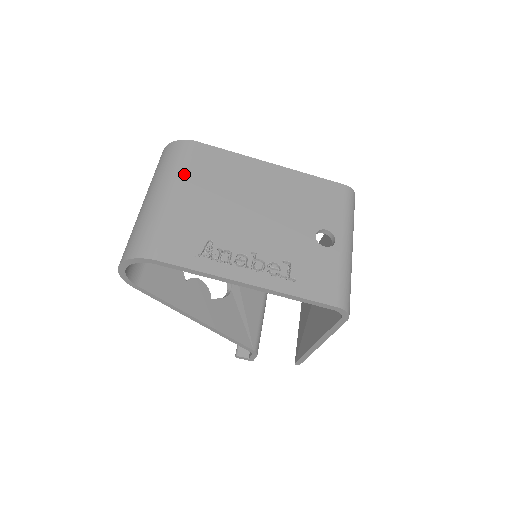
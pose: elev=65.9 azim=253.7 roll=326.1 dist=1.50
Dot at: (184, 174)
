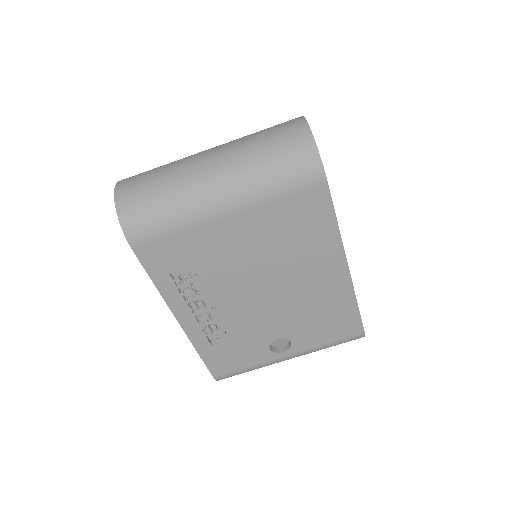
Dot at: (263, 203)
